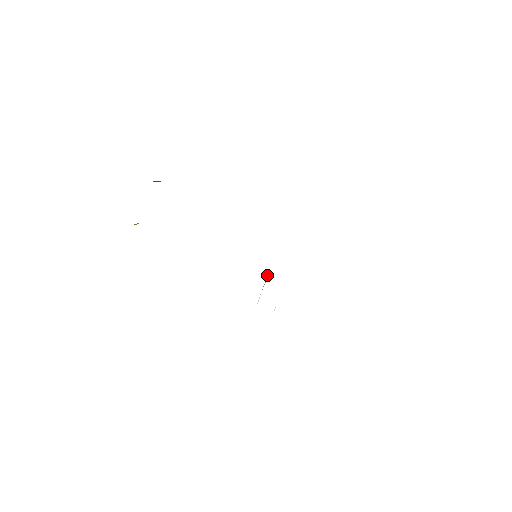
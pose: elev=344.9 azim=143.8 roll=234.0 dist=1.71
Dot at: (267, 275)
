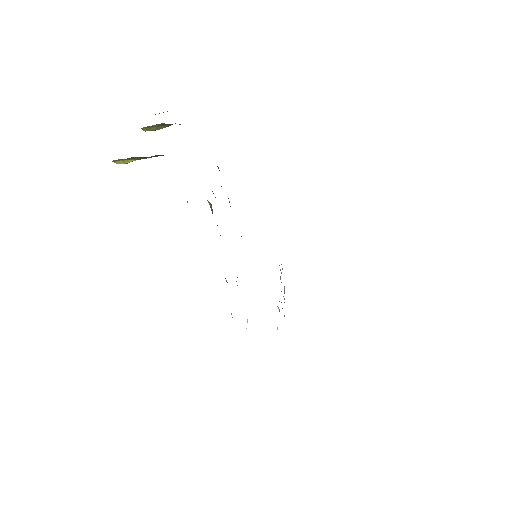
Dot at: occluded
